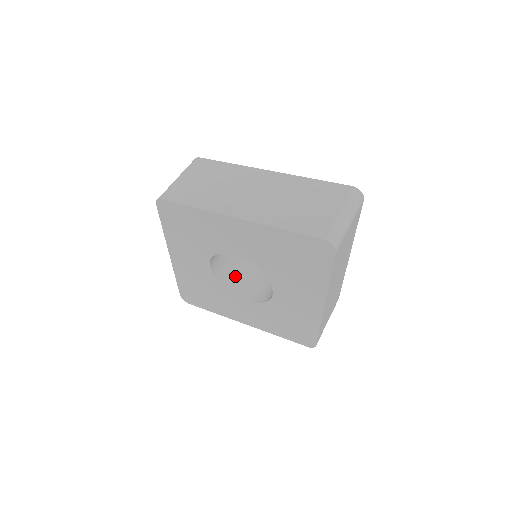
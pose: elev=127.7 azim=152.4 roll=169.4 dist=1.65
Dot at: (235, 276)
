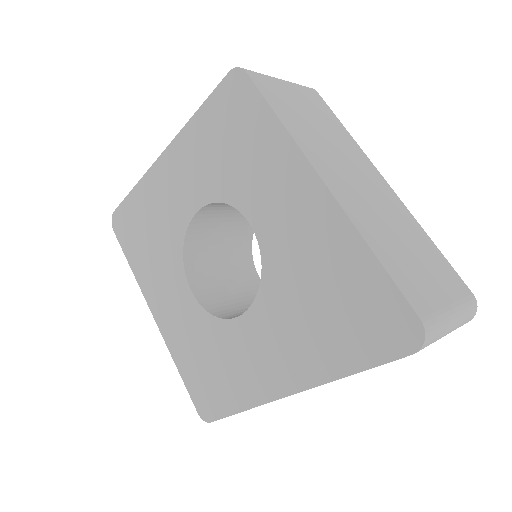
Dot at: (205, 253)
